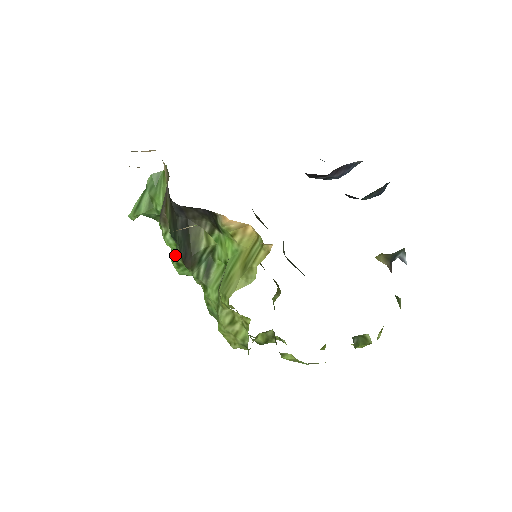
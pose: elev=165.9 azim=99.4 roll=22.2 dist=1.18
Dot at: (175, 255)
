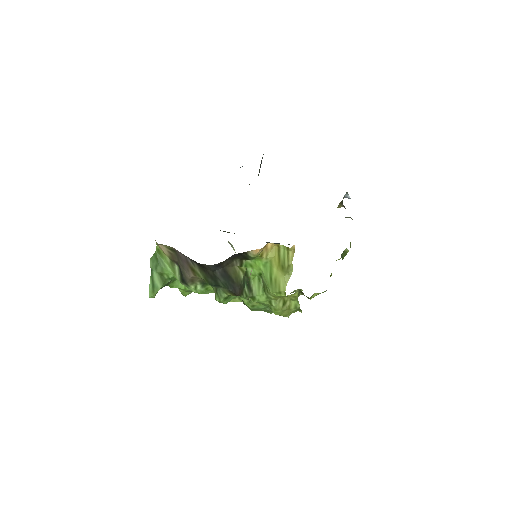
Dot at: (219, 295)
